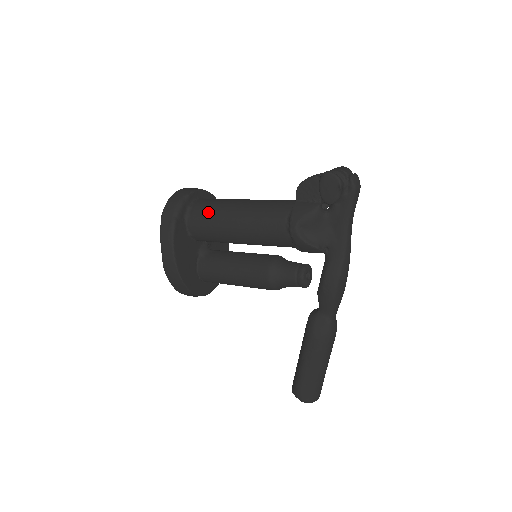
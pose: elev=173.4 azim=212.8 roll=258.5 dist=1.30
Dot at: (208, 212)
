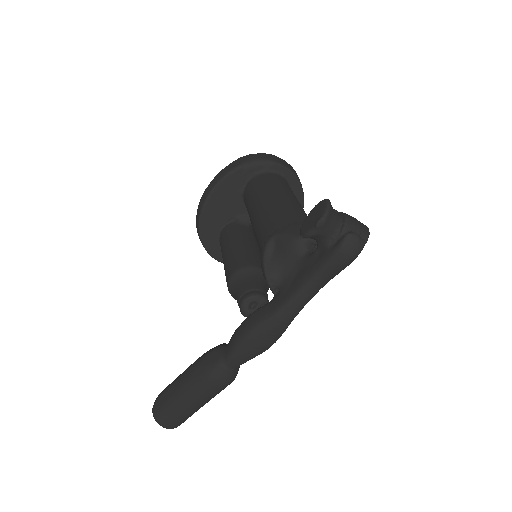
Dot at: (264, 183)
